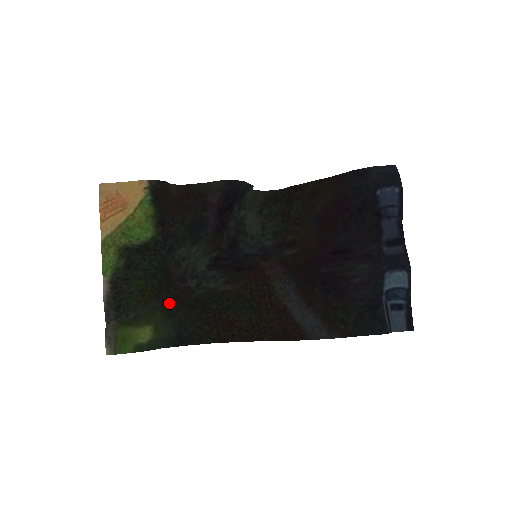
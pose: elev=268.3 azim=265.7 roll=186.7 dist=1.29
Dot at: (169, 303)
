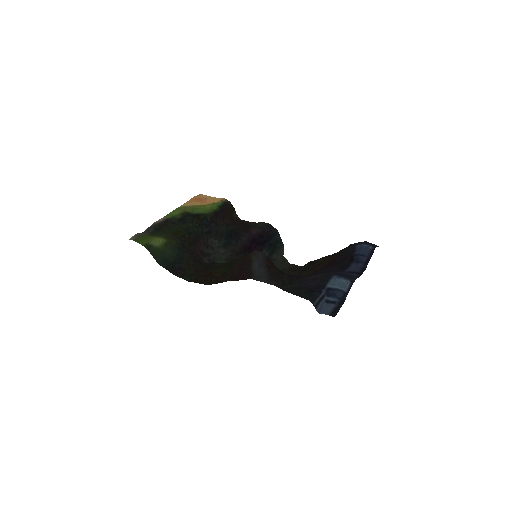
Dot at: (185, 247)
